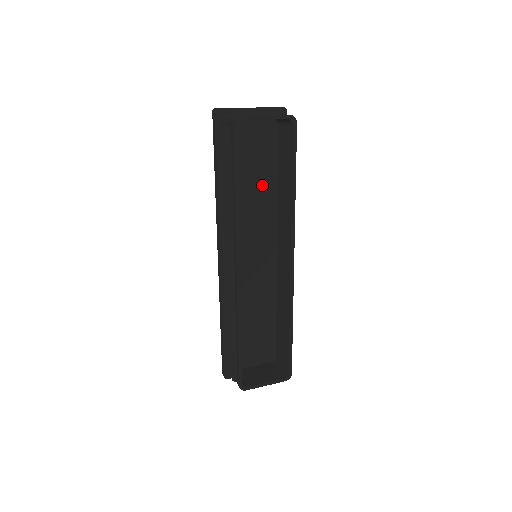
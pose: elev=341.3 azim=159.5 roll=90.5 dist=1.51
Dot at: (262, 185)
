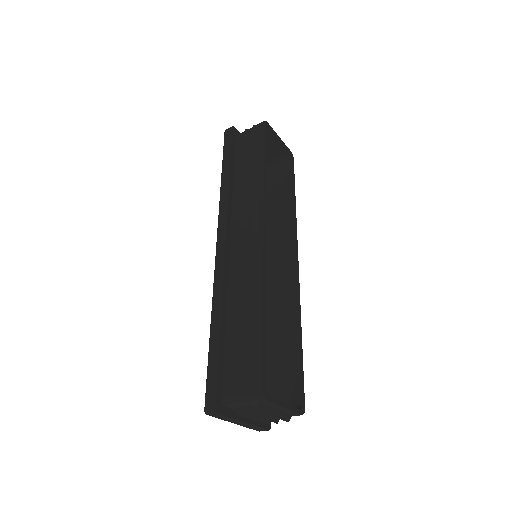
Dot at: occluded
